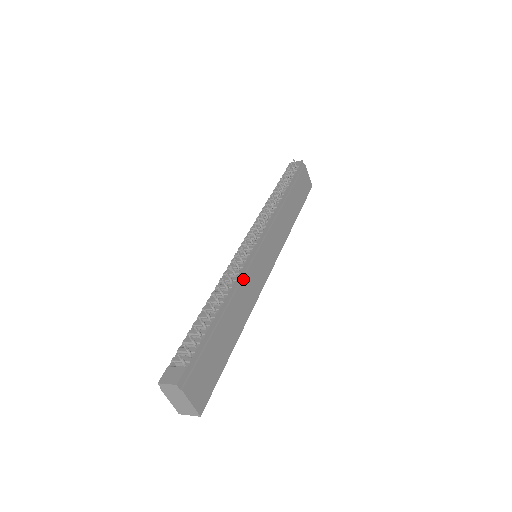
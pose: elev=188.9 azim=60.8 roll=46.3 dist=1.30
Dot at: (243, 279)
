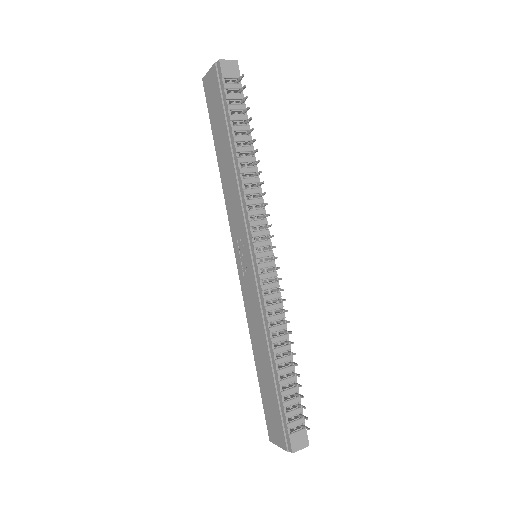
Dot at: occluded
